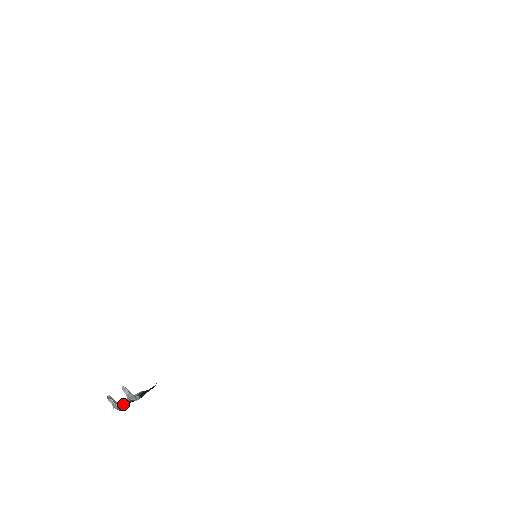
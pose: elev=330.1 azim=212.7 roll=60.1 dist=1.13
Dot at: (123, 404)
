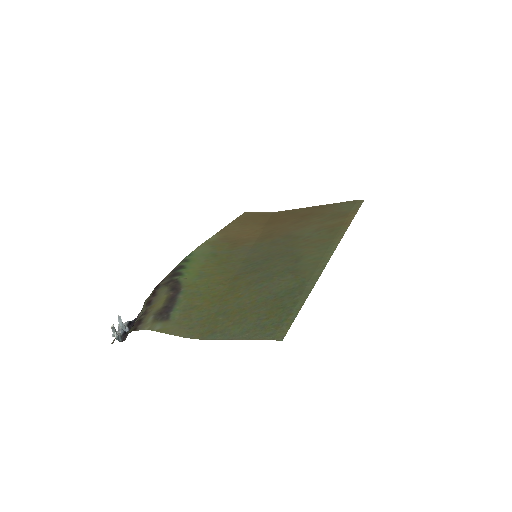
Dot at: (120, 334)
